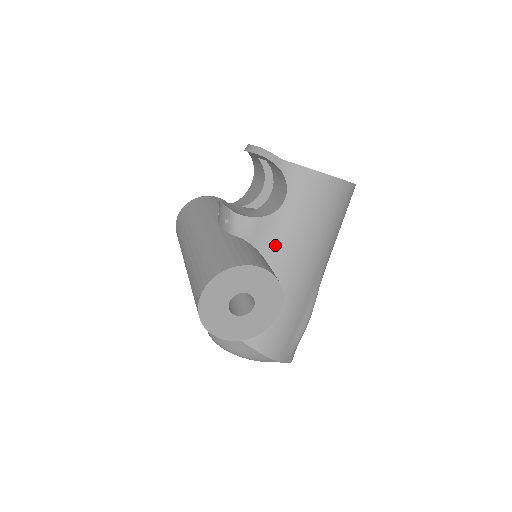
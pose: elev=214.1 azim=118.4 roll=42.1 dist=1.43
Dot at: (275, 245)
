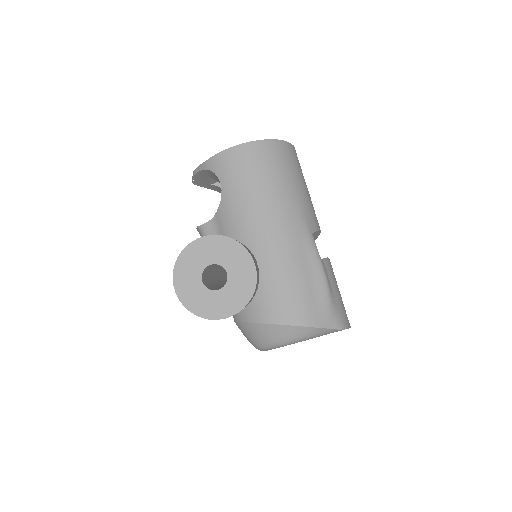
Dot at: (235, 224)
